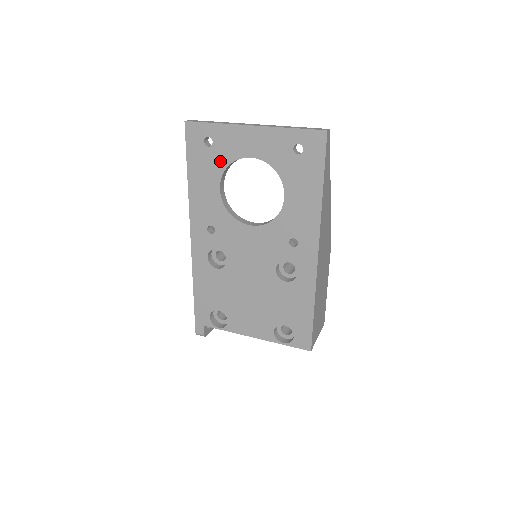
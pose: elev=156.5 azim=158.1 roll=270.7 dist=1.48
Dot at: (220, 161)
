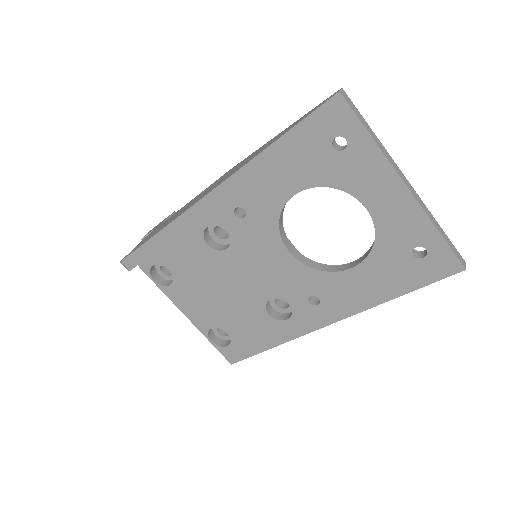
Dot at: (329, 174)
